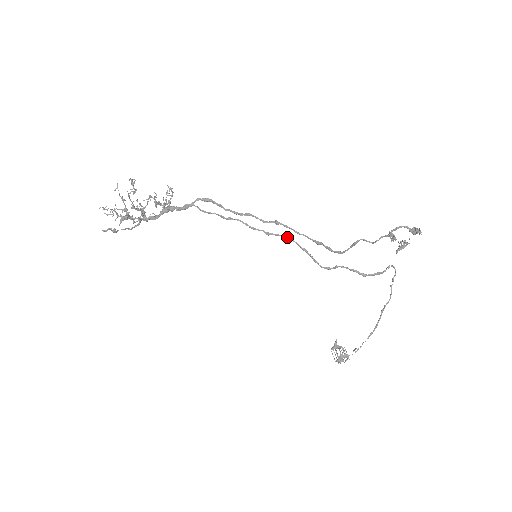
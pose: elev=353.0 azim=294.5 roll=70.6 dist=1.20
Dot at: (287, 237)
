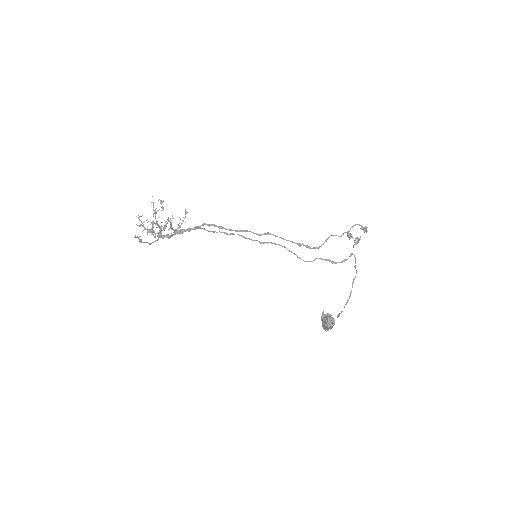
Dot at: occluded
